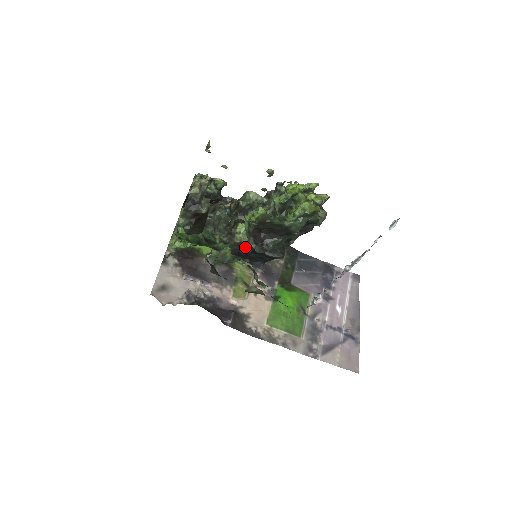
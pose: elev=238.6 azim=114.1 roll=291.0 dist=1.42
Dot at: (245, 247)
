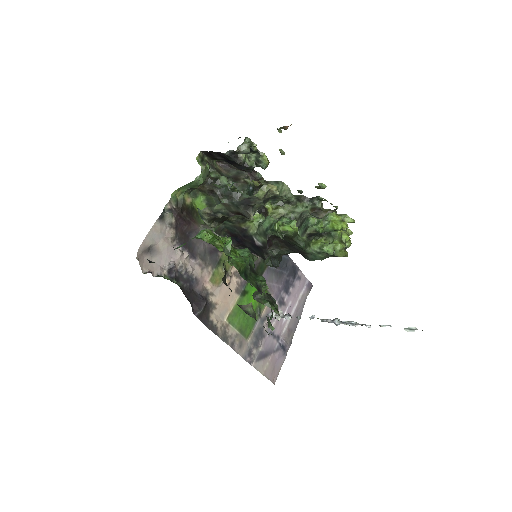
Dot at: (247, 235)
